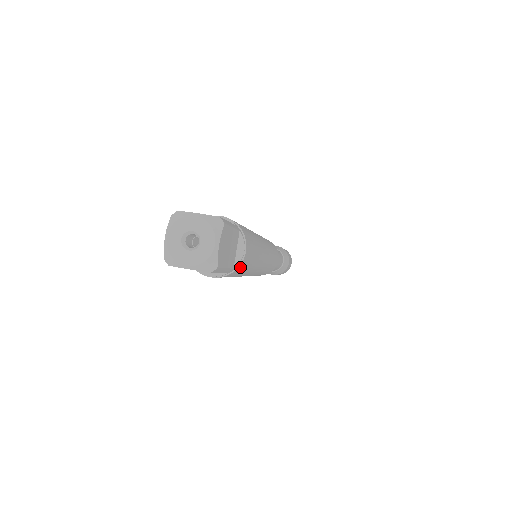
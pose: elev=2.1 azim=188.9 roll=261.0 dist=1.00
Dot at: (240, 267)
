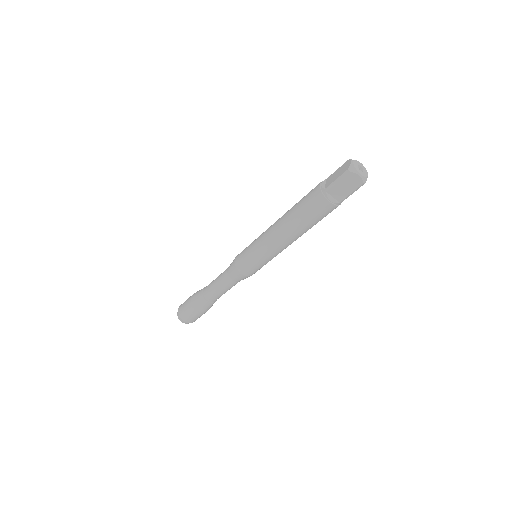
Dot at: (335, 208)
